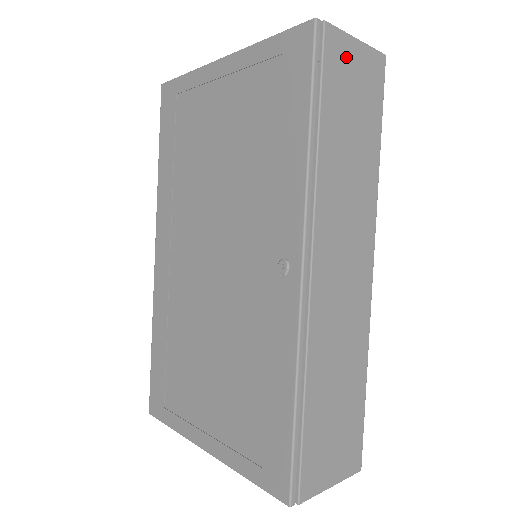
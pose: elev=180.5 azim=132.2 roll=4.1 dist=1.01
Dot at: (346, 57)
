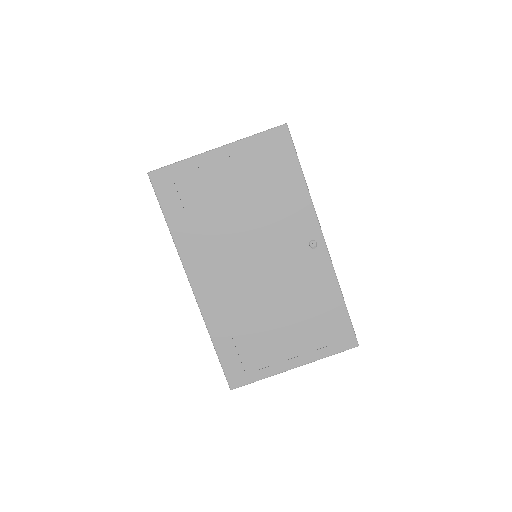
Dot at: occluded
